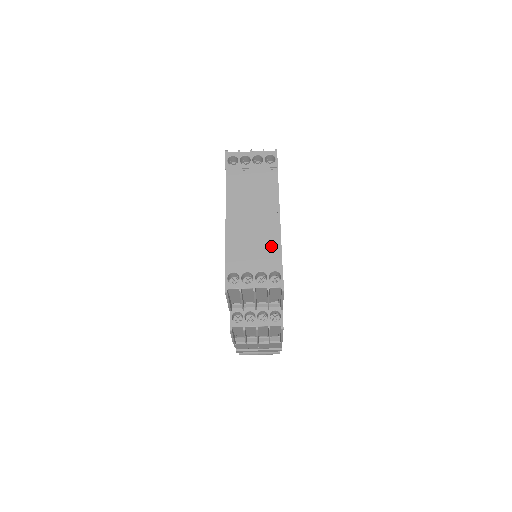
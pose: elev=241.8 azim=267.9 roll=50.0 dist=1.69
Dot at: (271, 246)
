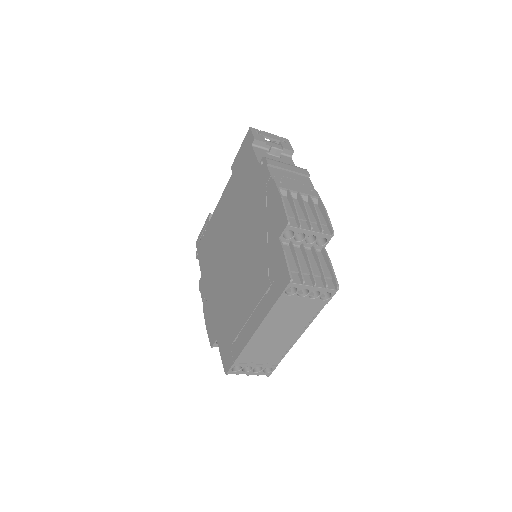
Dot at: (278, 354)
